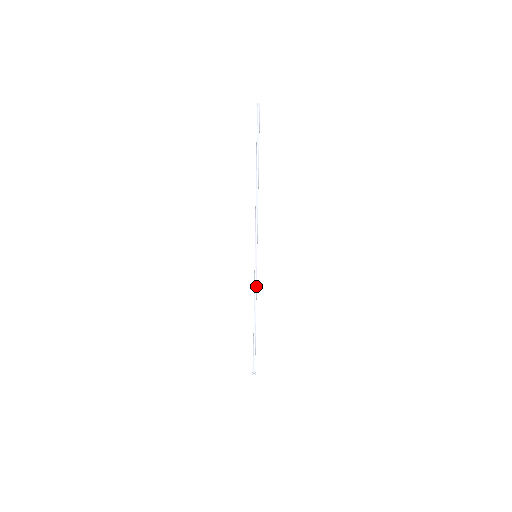
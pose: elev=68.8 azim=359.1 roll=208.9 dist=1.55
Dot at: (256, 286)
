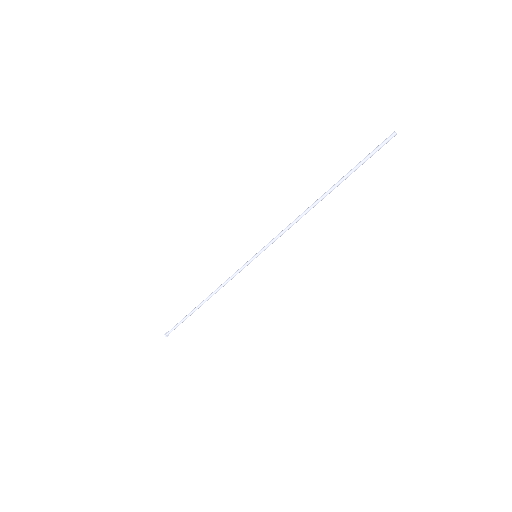
Dot at: (232, 278)
